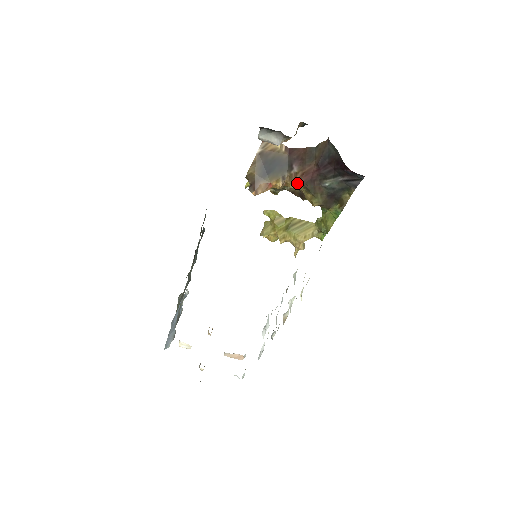
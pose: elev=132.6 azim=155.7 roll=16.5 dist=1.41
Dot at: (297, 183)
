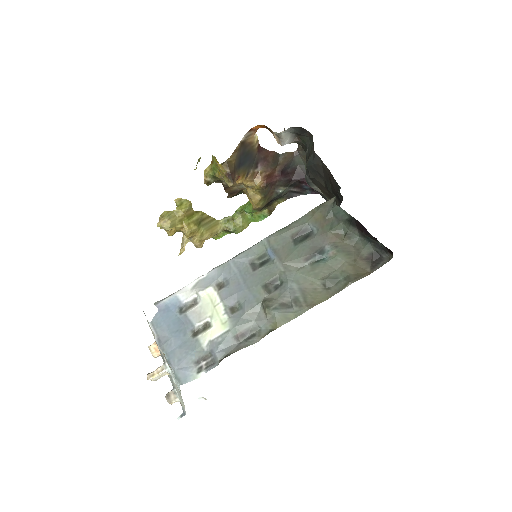
Dot at: (259, 183)
